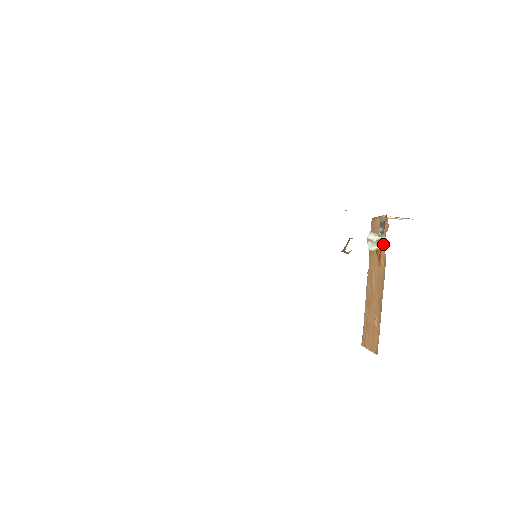
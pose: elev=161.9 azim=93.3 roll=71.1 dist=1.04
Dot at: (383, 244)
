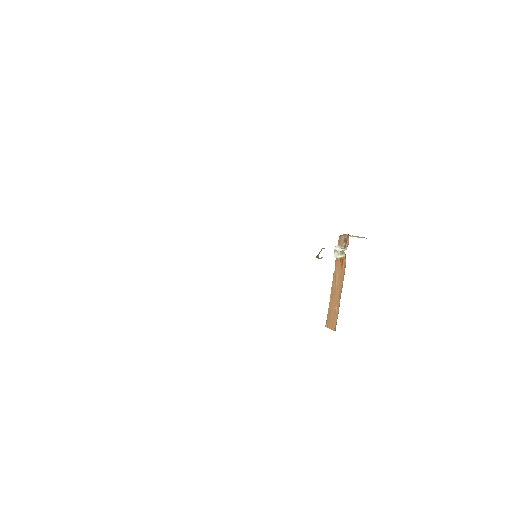
Dot at: (345, 254)
